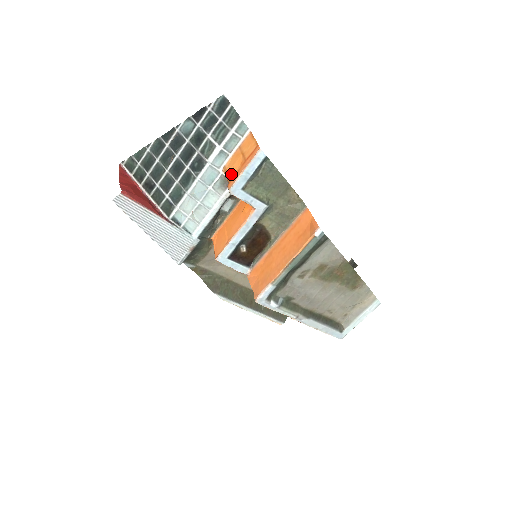
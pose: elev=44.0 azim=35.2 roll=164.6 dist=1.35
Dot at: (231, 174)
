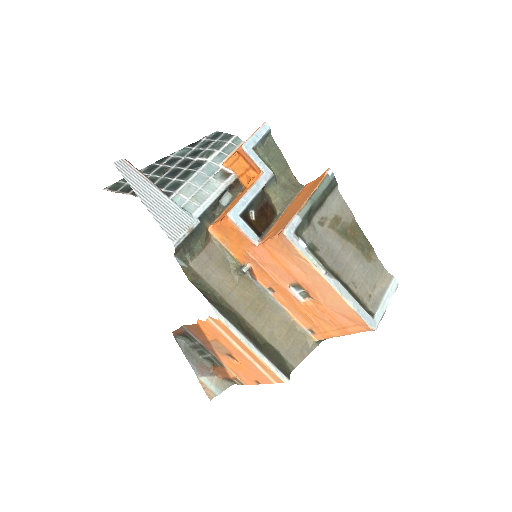
Dot at: occluded
